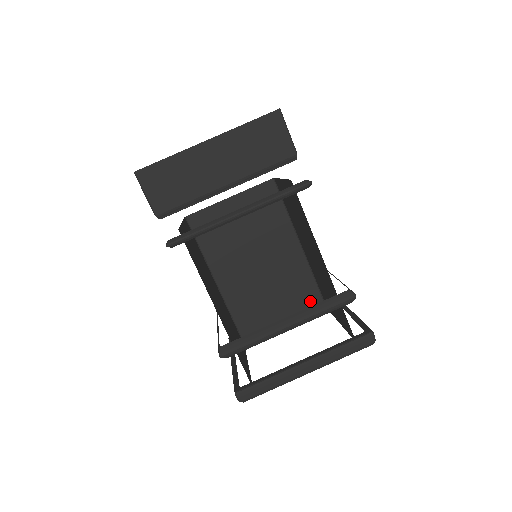
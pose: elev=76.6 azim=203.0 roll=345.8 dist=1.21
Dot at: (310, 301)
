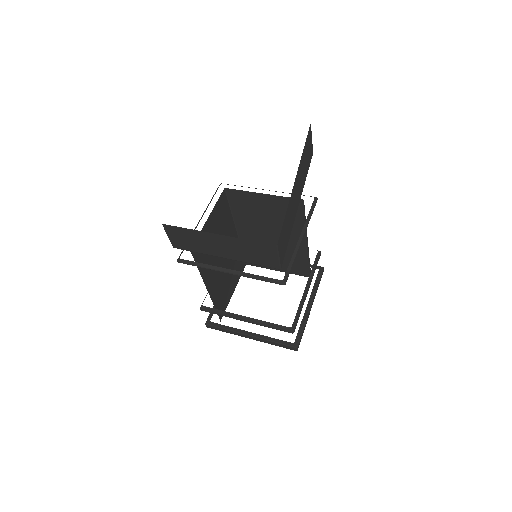
Dot at: (301, 269)
